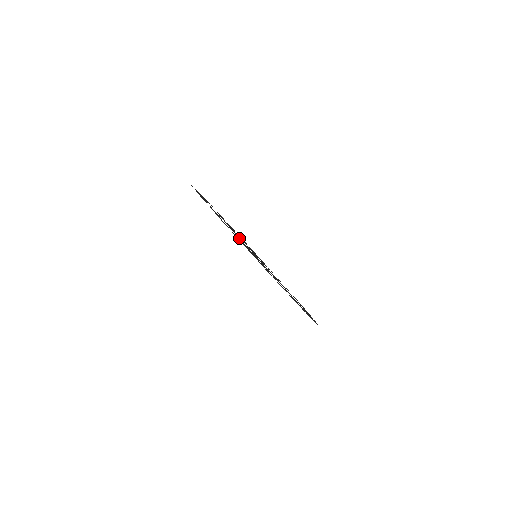
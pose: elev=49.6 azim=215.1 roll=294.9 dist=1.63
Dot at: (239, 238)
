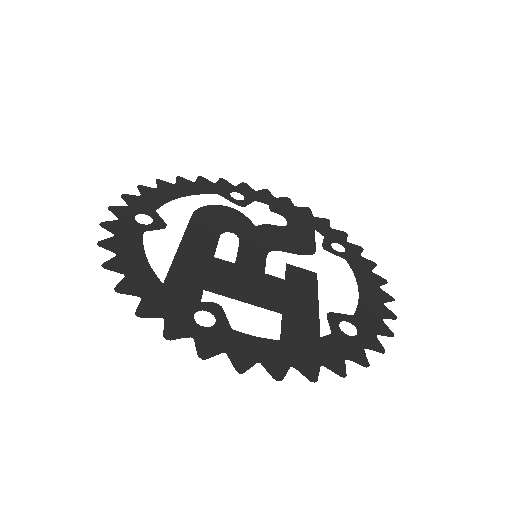
Dot at: (200, 249)
